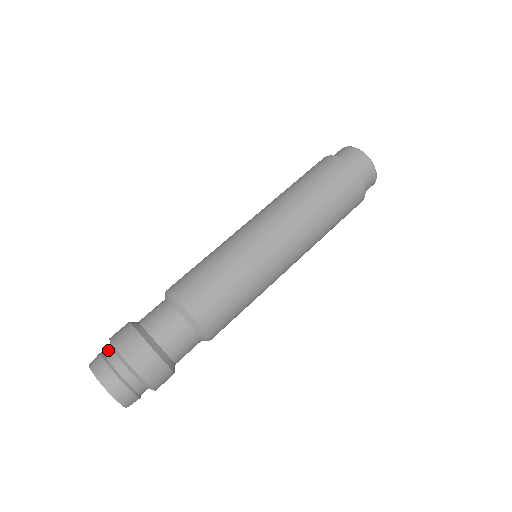
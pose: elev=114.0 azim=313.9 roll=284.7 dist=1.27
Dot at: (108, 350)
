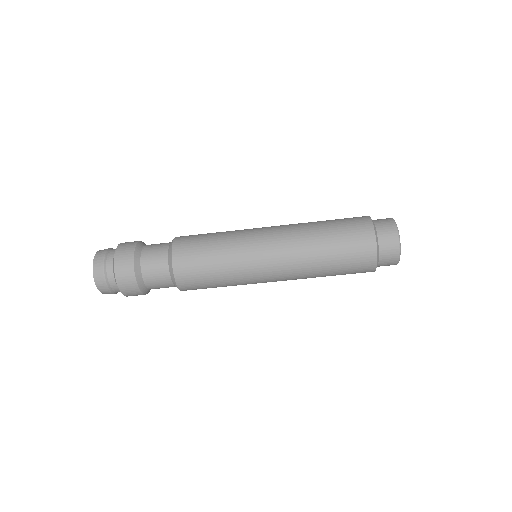
Dot at: (112, 281)
